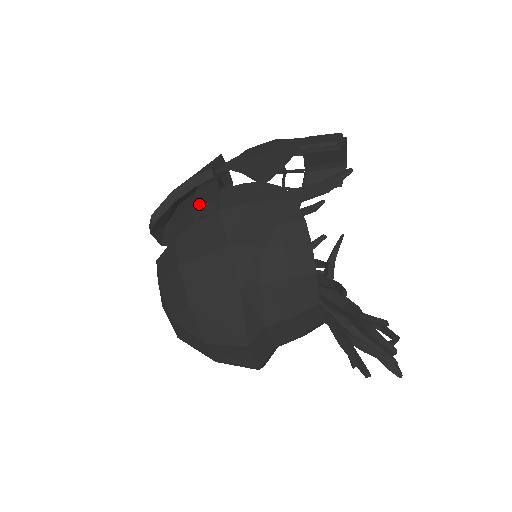
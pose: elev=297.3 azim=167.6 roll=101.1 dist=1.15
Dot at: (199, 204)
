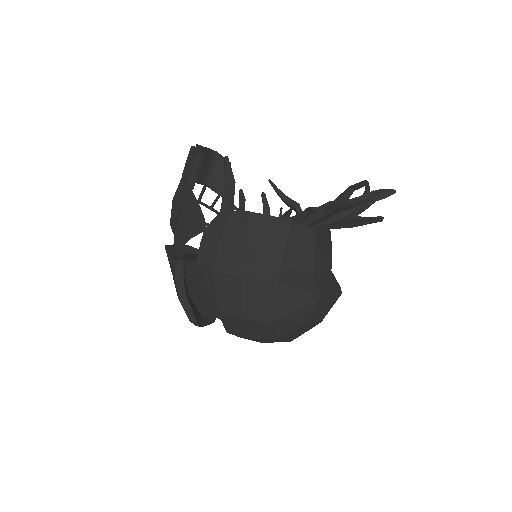
Dot at: (200, 283)
